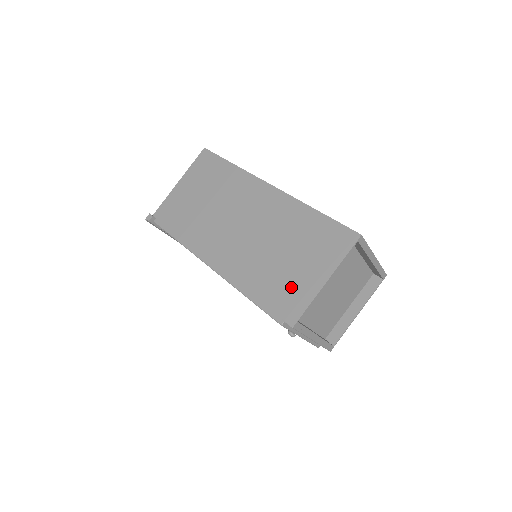
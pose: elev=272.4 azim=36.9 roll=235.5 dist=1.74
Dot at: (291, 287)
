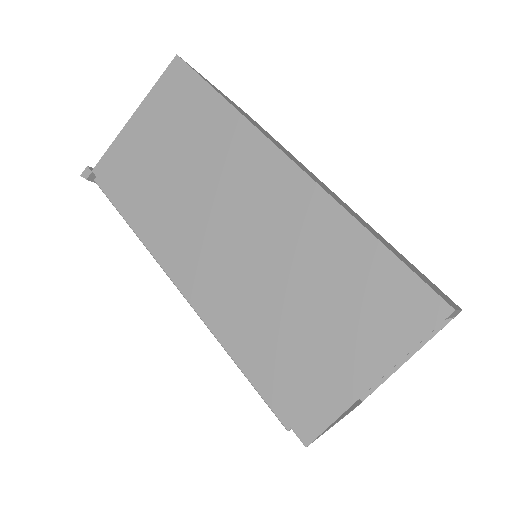
Dot at: (310, 373)
